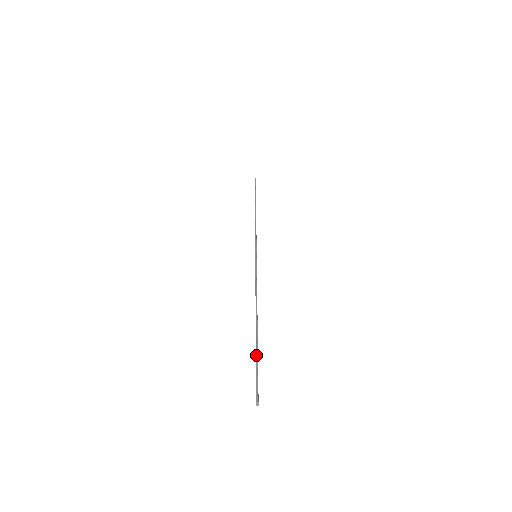
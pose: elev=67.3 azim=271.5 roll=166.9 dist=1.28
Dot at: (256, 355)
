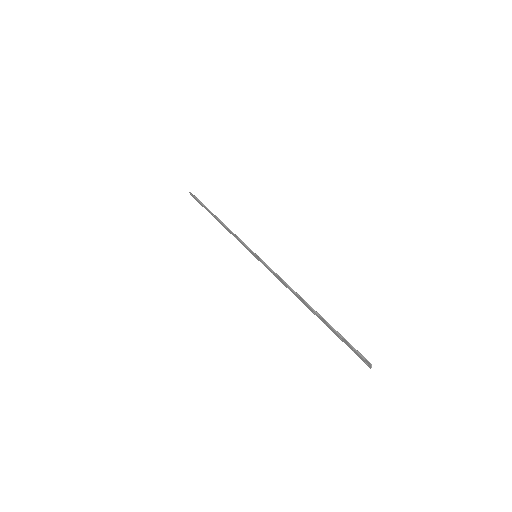
Dot at: (336, 331)
